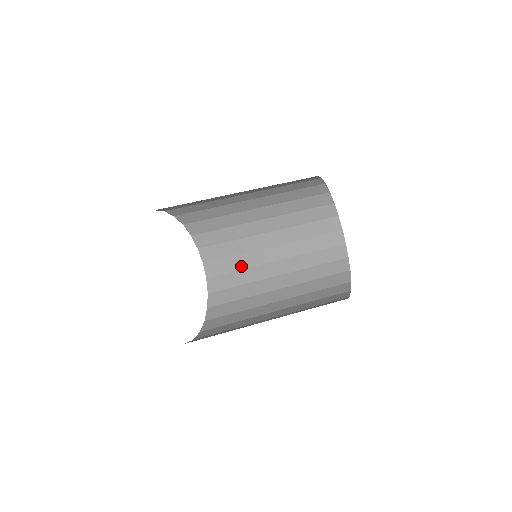
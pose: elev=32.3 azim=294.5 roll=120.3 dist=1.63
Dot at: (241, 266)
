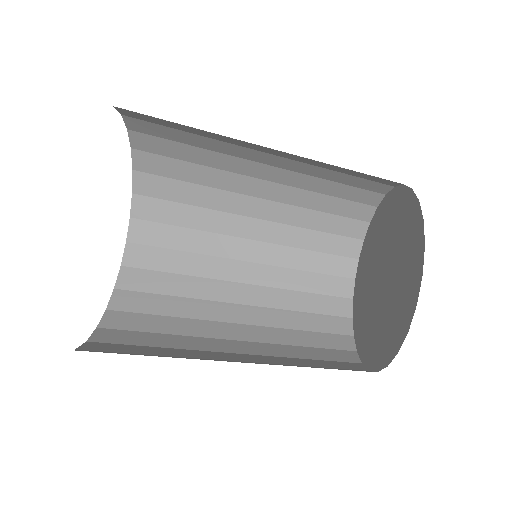
Dot at: (187, 270)
